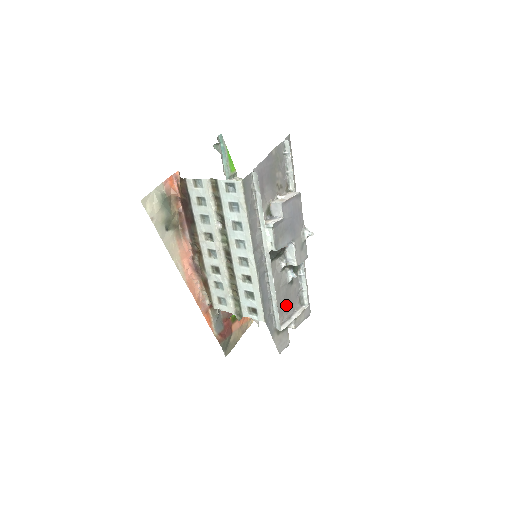
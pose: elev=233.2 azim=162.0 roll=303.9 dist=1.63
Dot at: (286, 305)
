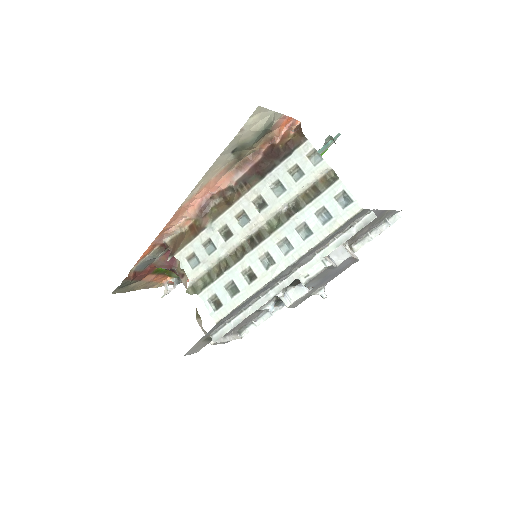
Dot at: occluded
